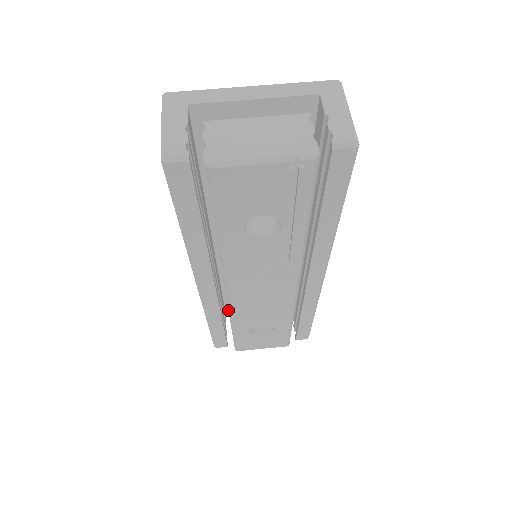
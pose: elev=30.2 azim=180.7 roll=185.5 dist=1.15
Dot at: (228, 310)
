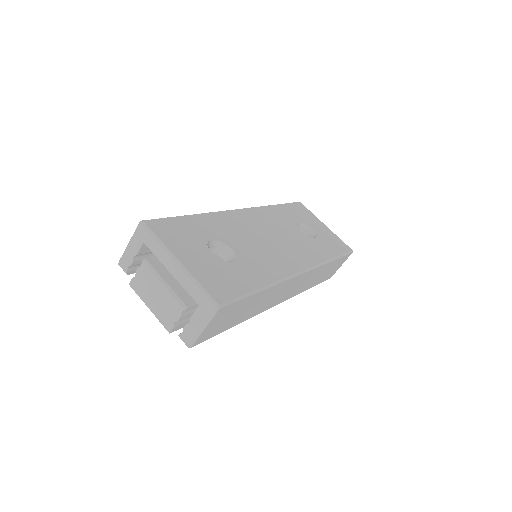
Dot at: occluded
